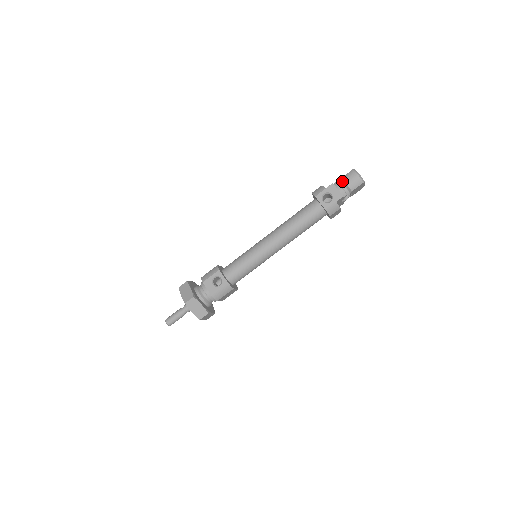
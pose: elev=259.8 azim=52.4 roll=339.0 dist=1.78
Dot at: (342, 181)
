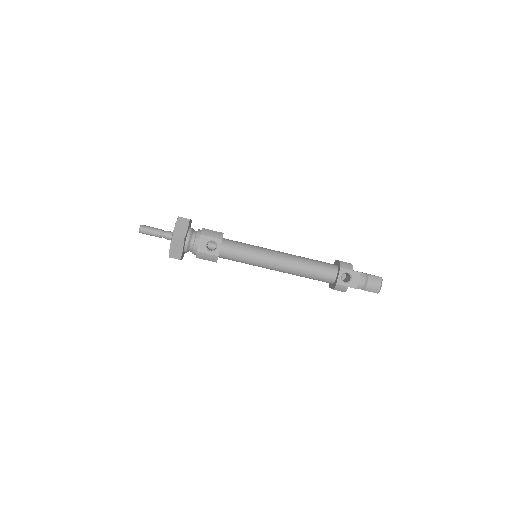
Dot at: (367, 277)
